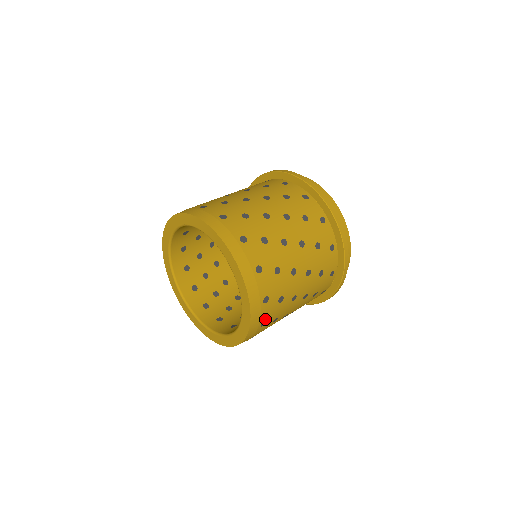
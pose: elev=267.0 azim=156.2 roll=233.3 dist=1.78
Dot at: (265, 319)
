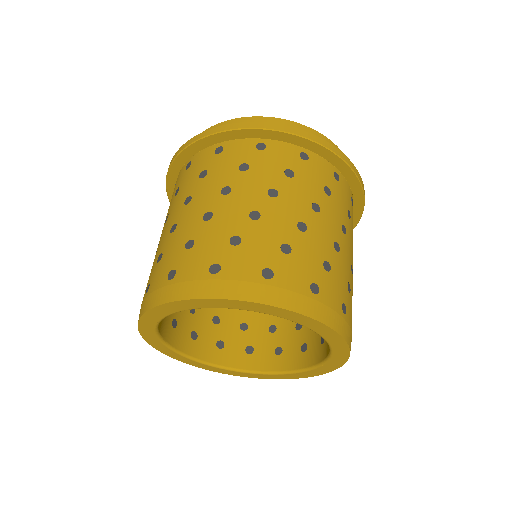
Dot at: (339, 303)
